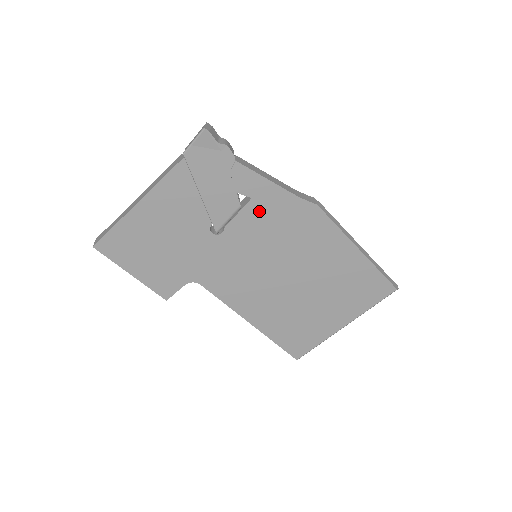
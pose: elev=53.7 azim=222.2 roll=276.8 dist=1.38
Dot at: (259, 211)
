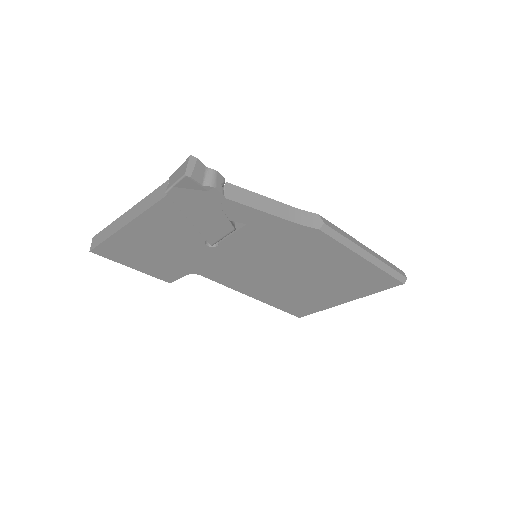
Dot at: (255, 233)
